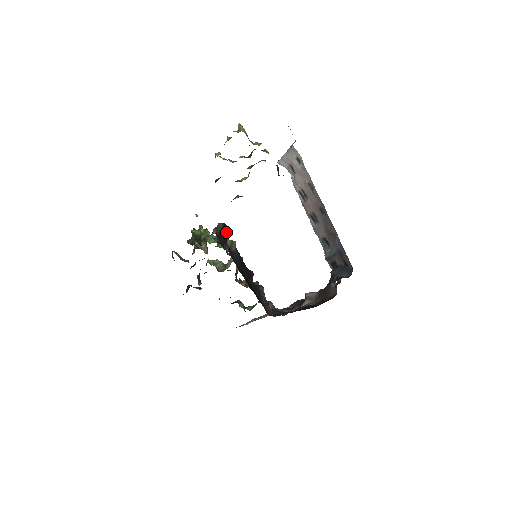
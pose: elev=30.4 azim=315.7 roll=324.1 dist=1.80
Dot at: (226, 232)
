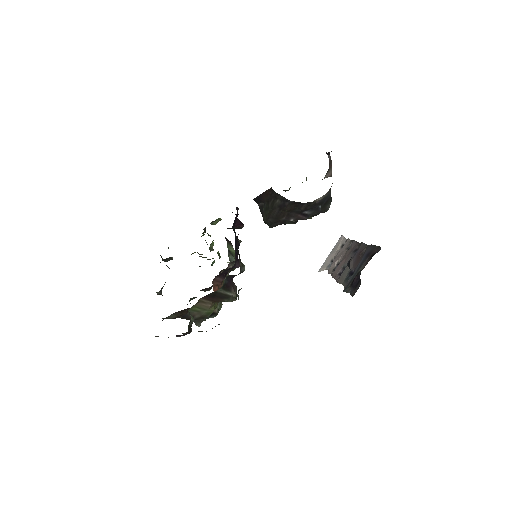
Dot at: (241, 223)
